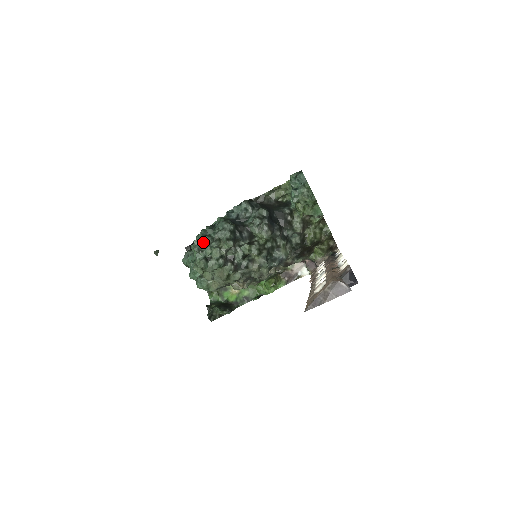
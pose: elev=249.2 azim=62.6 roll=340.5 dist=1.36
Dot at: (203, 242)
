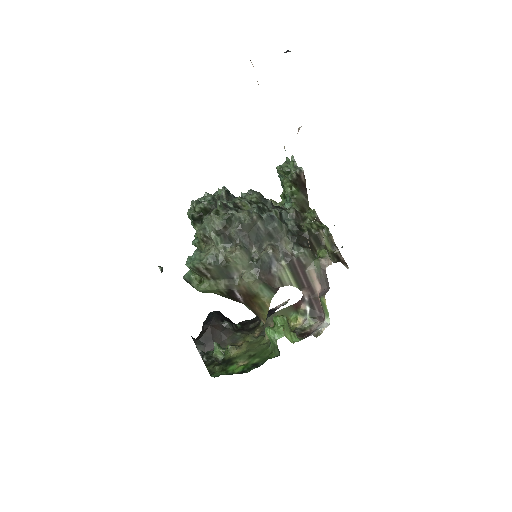
Dot at: (200, 198)
